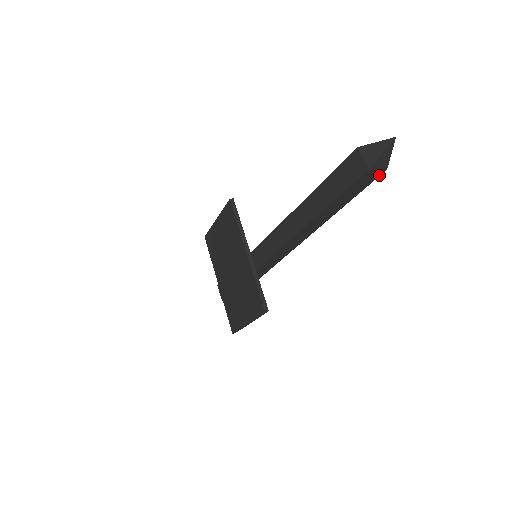
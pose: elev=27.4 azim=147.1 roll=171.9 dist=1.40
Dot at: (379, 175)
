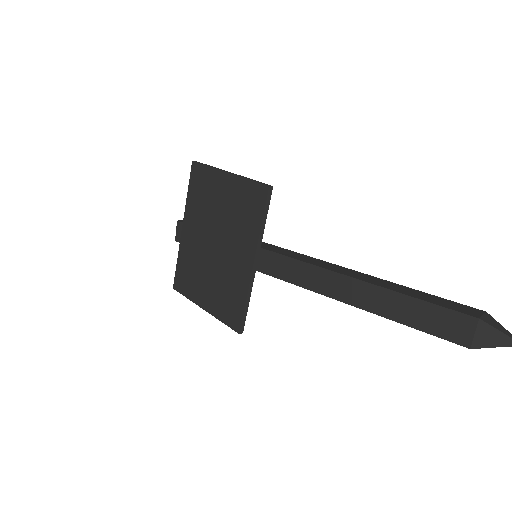
Dot at: occluded
